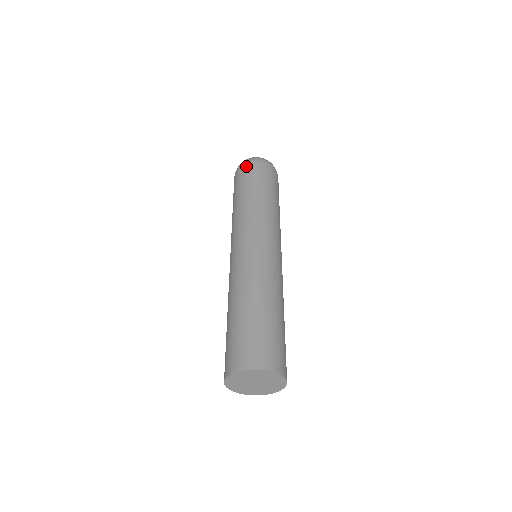
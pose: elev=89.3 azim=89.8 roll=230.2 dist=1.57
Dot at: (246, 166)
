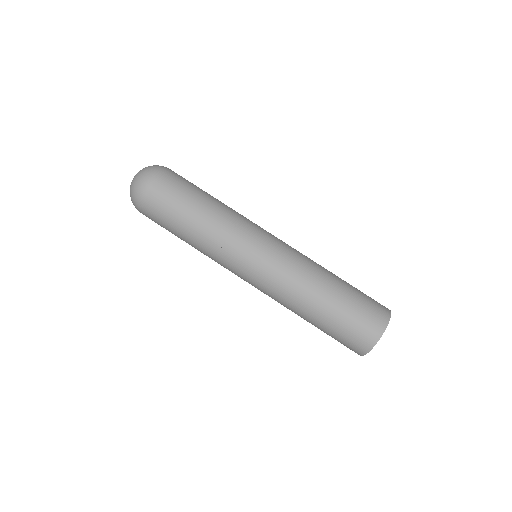
Dot at: (153, 190)
